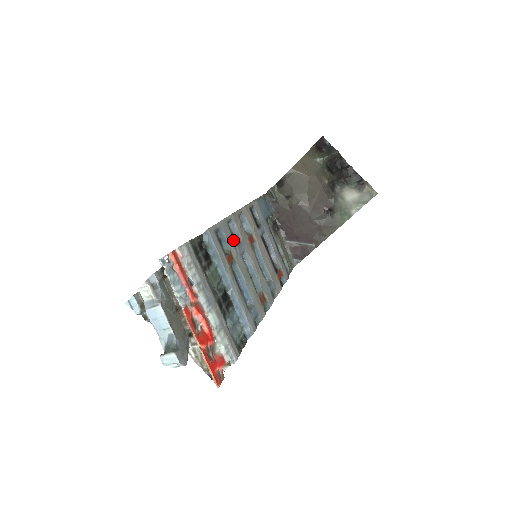
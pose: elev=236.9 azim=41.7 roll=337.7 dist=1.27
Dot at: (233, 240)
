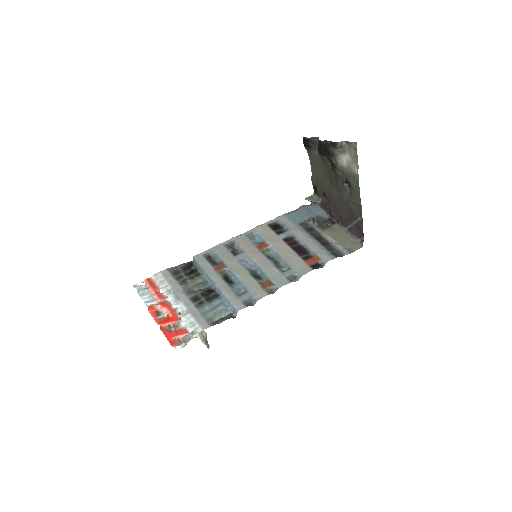
Dot at: (230, 254)
